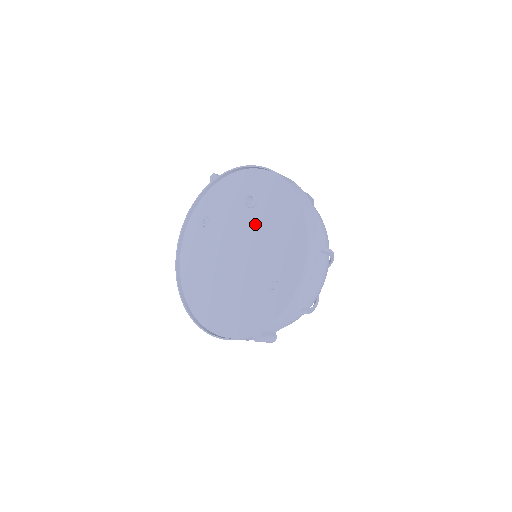
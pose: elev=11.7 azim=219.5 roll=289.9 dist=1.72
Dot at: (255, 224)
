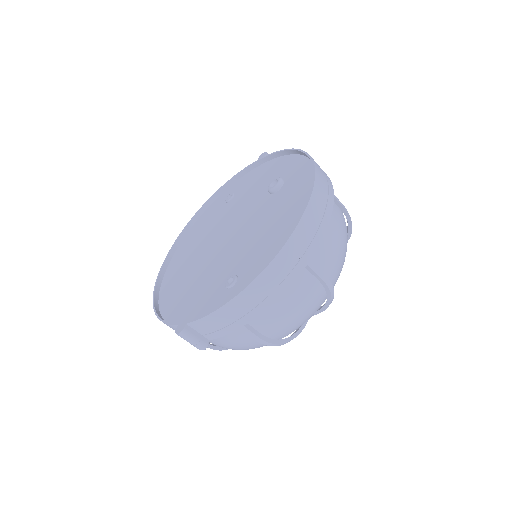
Dot at: (263, 210)
